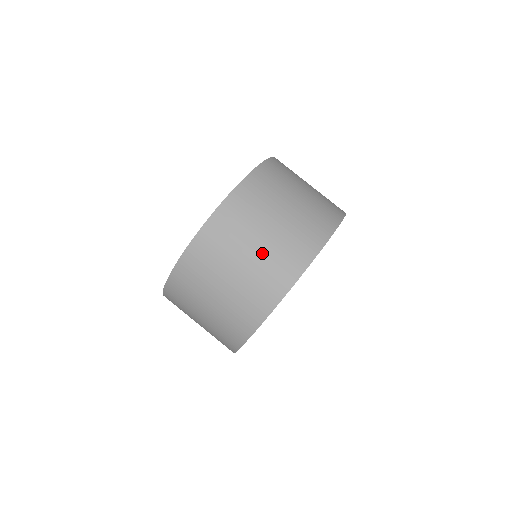
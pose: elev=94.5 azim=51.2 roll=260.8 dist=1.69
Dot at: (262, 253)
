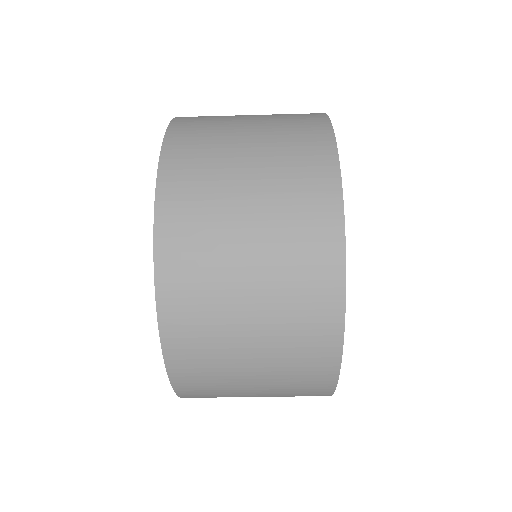
Dot at: occluded
